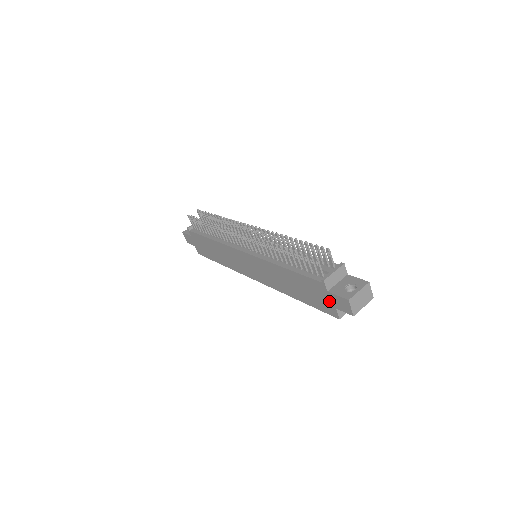
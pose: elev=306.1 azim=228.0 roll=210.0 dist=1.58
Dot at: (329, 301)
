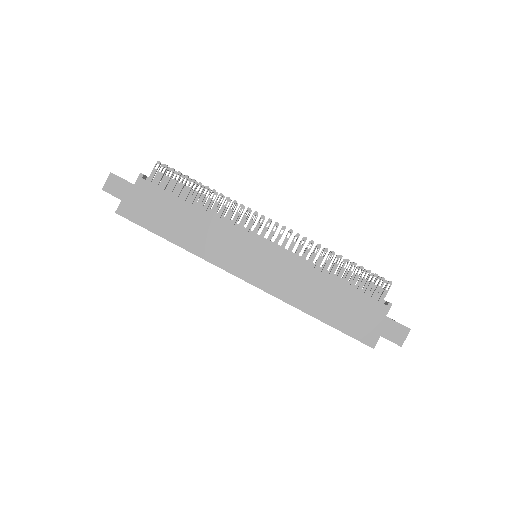
Dot at: (378, 327)
